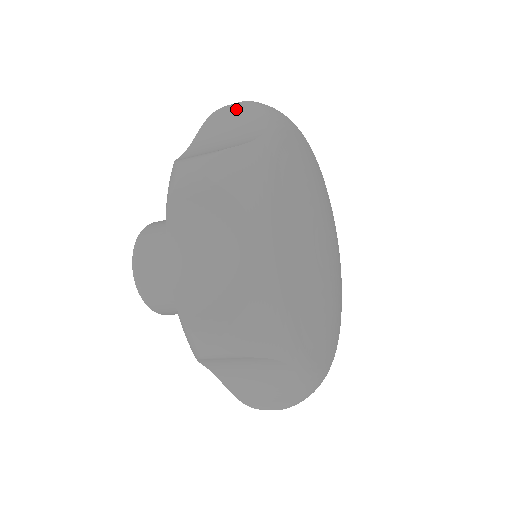
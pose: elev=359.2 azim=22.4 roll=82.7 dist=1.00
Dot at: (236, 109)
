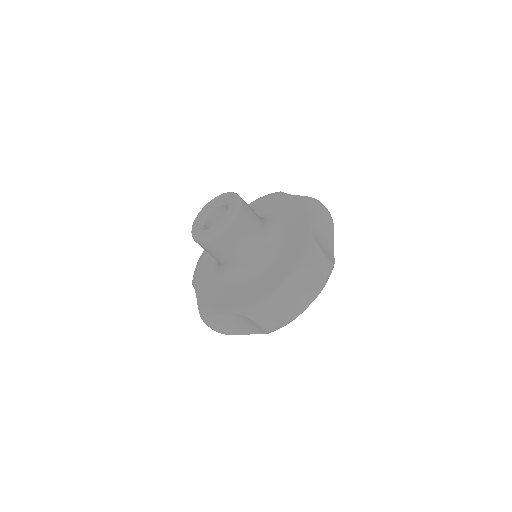
Dot at: (328, 218)
